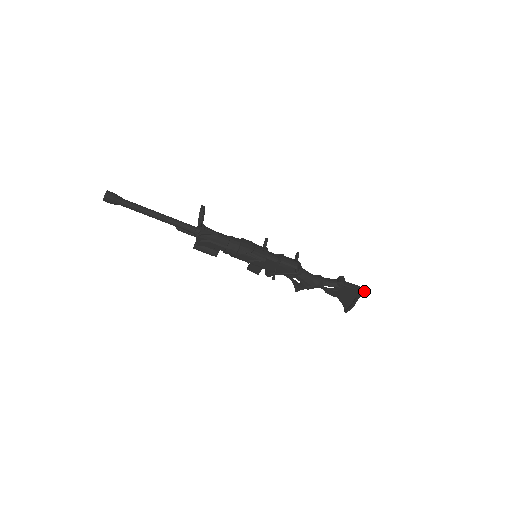
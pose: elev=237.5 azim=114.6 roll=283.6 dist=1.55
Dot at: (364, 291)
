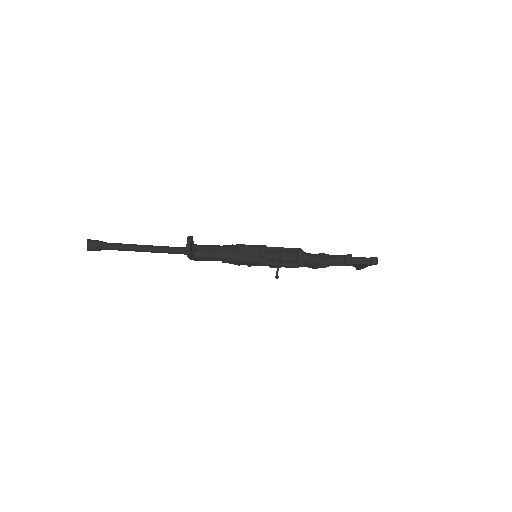
Dot at: (373, 264)
